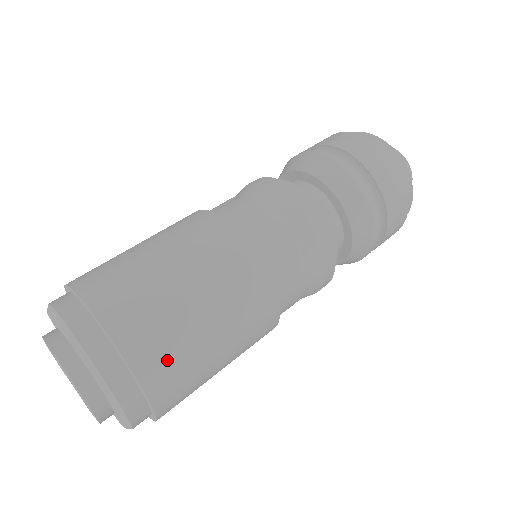
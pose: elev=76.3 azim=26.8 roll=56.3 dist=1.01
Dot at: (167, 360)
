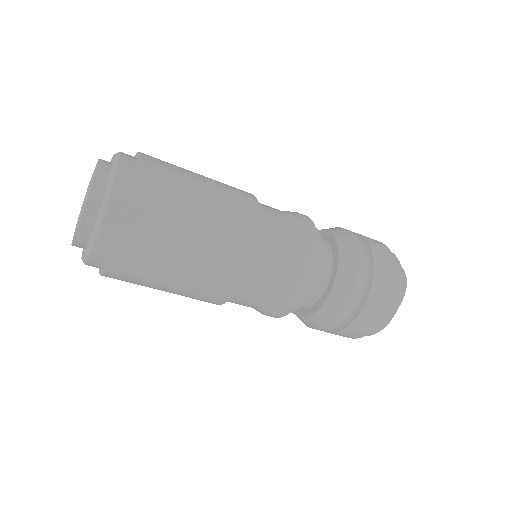
Dot at: (163, 183)
